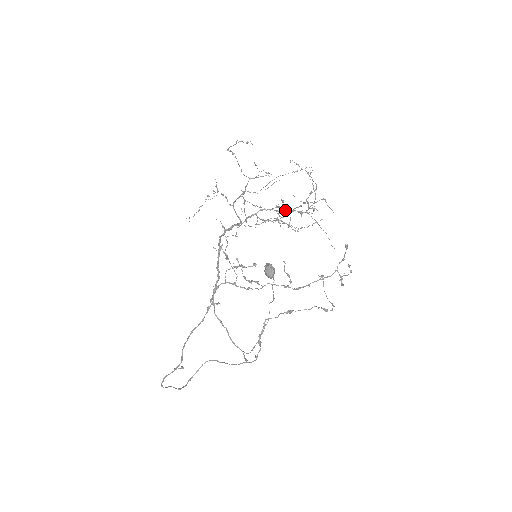
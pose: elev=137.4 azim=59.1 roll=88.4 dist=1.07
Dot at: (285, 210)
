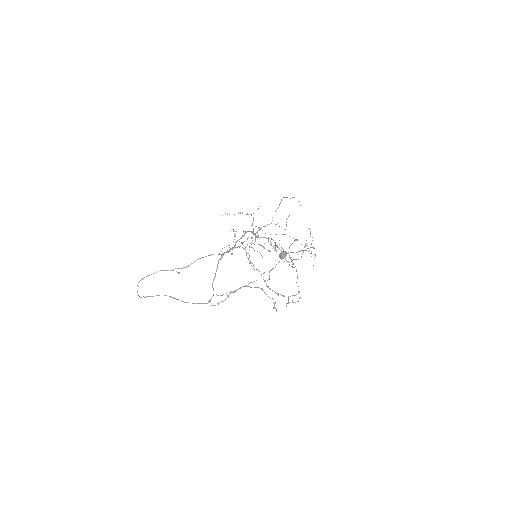
Dot at: occluded
